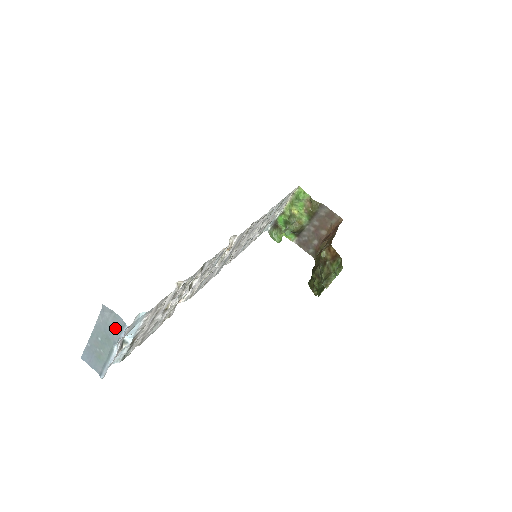
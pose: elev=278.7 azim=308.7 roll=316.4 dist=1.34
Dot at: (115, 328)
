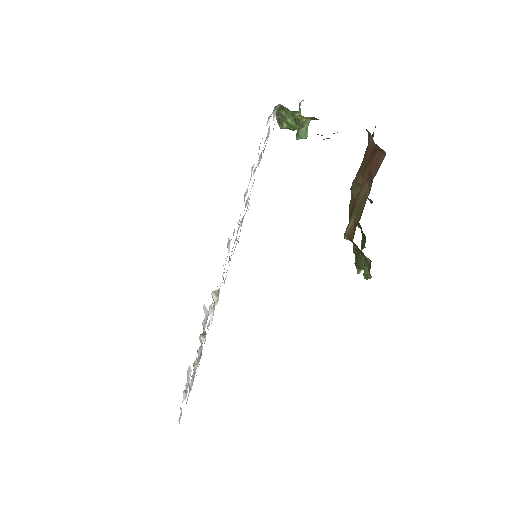
Dot at: occluded
